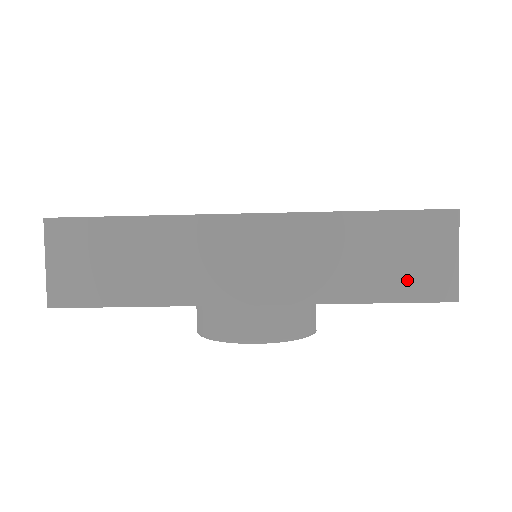
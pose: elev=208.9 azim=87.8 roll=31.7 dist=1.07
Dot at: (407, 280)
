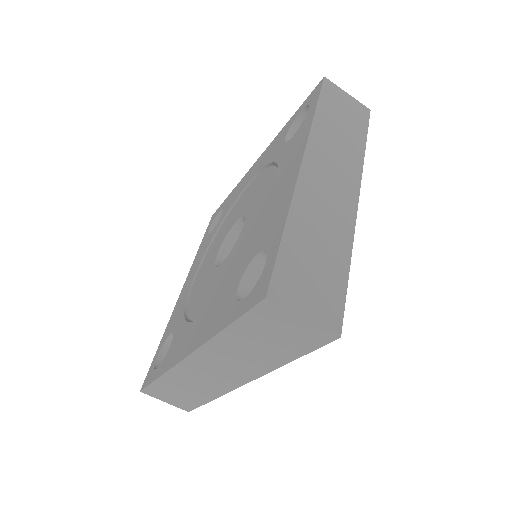
Dot at: (295, 343)
